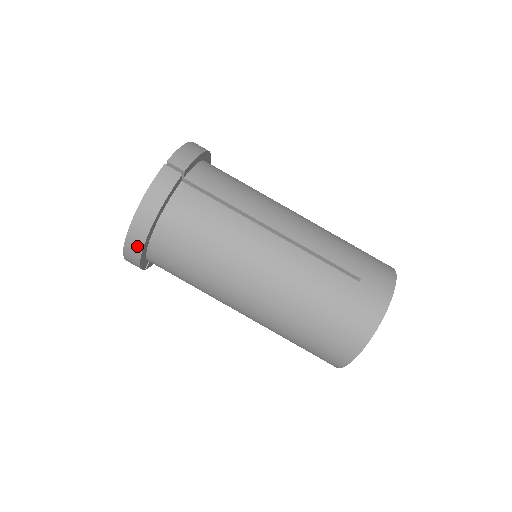
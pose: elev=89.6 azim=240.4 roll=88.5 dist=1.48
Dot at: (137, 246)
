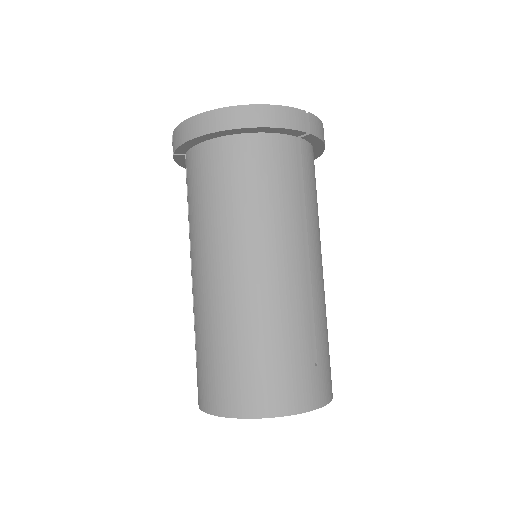
Dot at: (212, 125)
